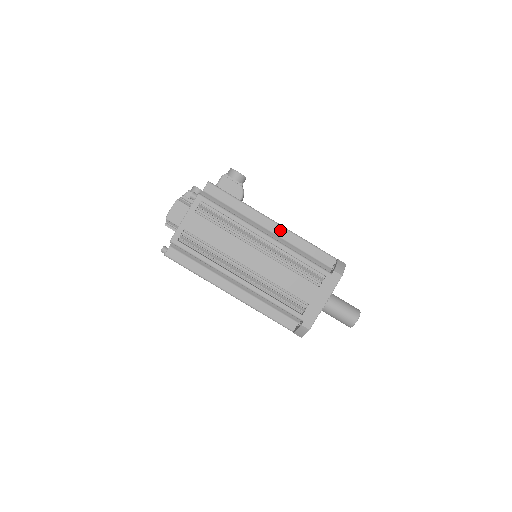
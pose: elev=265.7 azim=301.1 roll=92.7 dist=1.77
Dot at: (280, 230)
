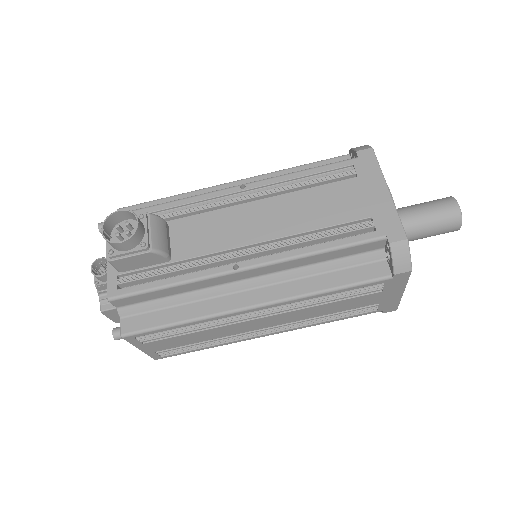
Dot at: (266, 269)
